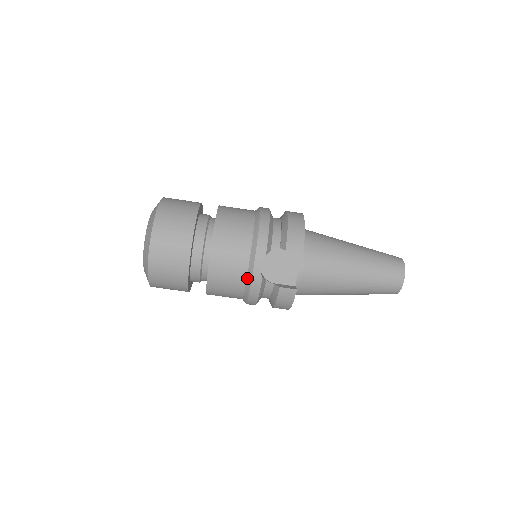
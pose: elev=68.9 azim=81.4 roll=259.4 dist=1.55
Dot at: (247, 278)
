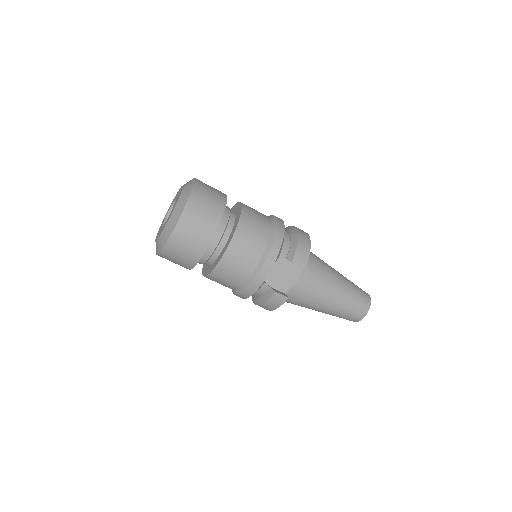
Dot at: (251, 276)
